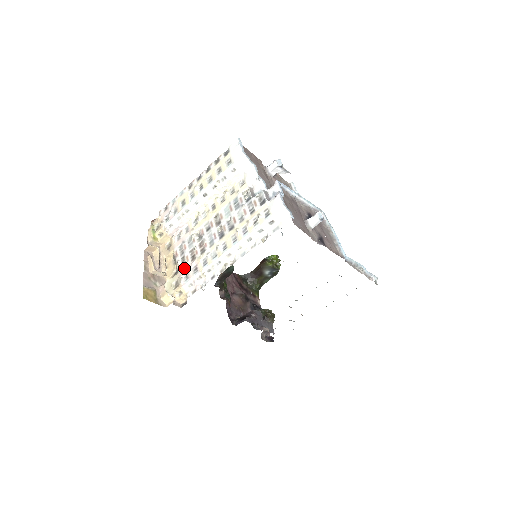
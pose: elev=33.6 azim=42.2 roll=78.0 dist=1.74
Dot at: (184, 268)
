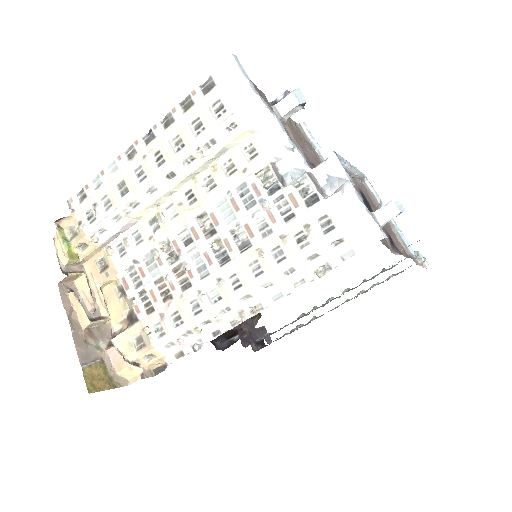
Dot at: (150, 314)
